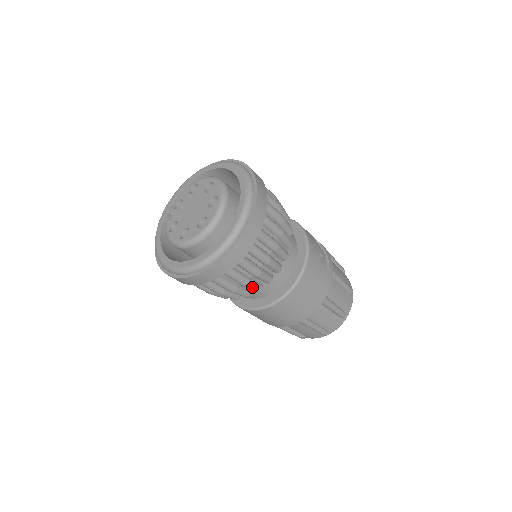
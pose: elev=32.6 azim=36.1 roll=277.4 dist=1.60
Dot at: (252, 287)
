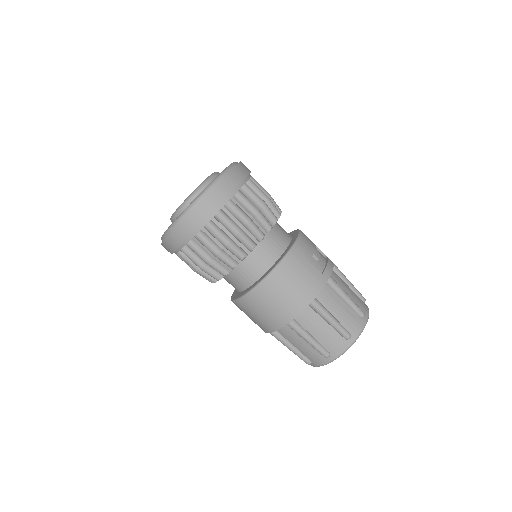
Dot at: (224, 259)
